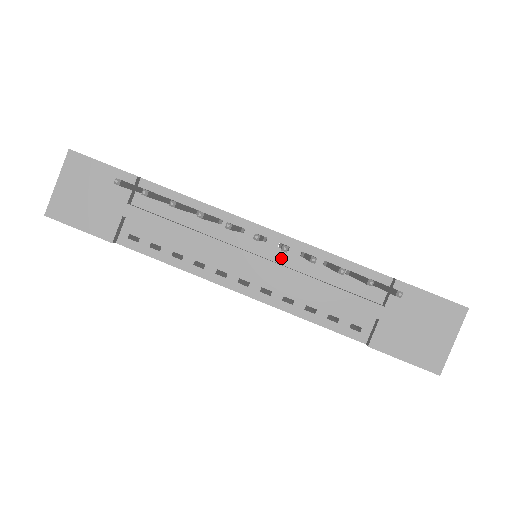
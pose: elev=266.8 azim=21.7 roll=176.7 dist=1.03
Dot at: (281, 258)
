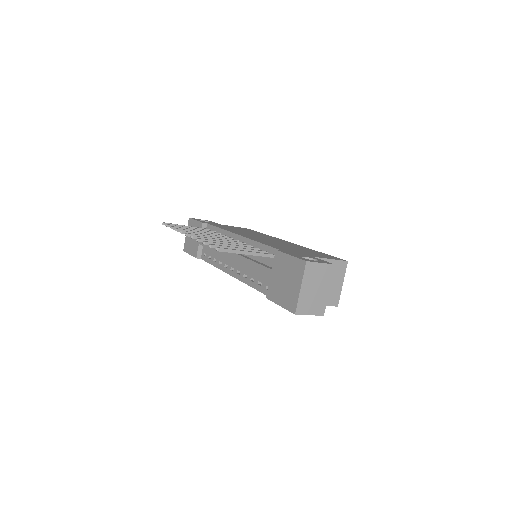
Dot at: occluded
